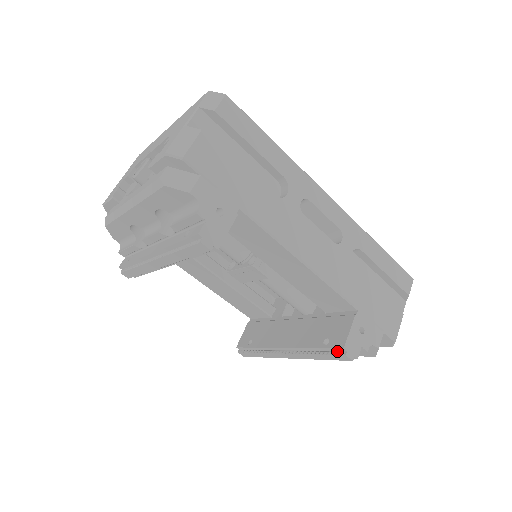
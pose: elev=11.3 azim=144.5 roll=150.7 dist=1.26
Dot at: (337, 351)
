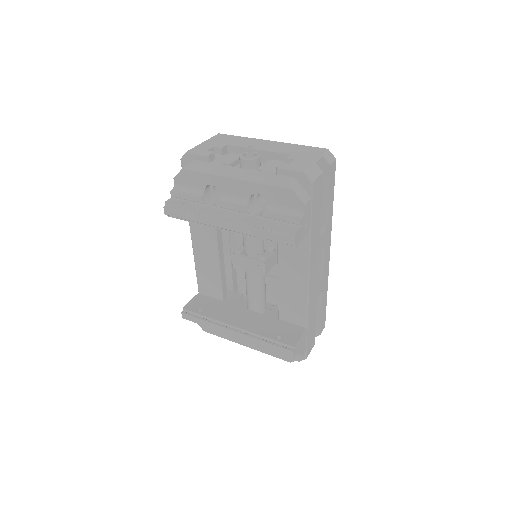
Dot at: (286, 347)
